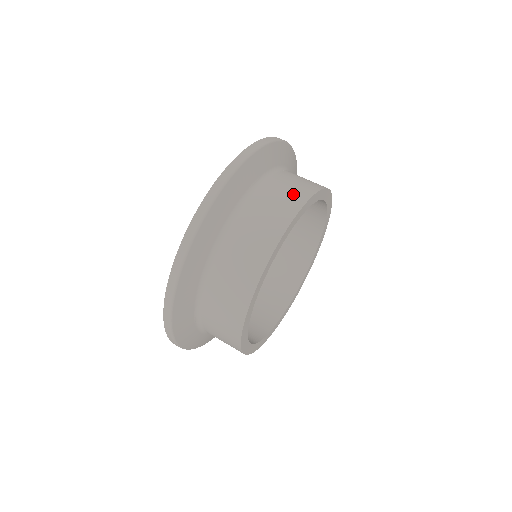
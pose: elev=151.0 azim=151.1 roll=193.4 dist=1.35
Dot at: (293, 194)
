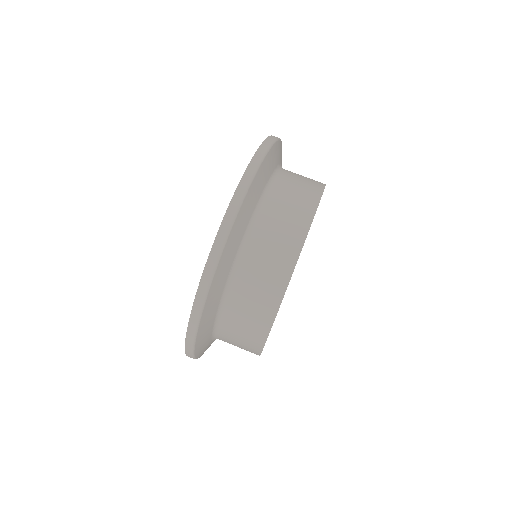
Dot at: occluded
